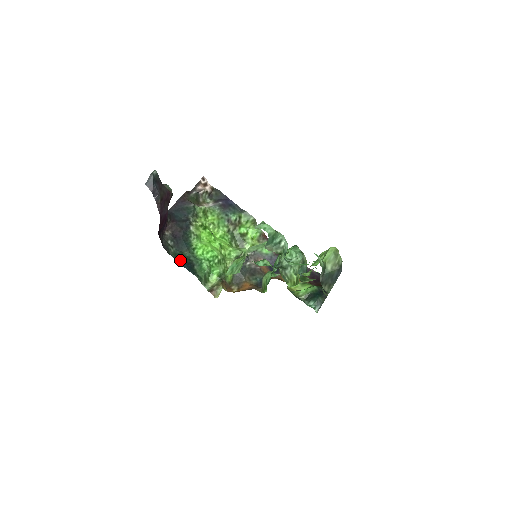
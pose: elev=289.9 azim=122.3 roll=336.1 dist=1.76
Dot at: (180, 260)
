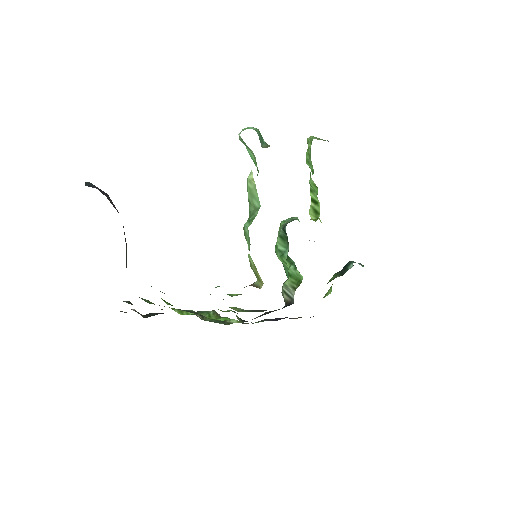
Dot at: occluded
